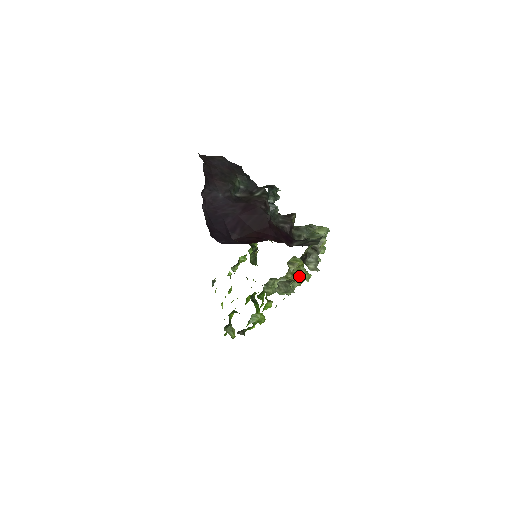
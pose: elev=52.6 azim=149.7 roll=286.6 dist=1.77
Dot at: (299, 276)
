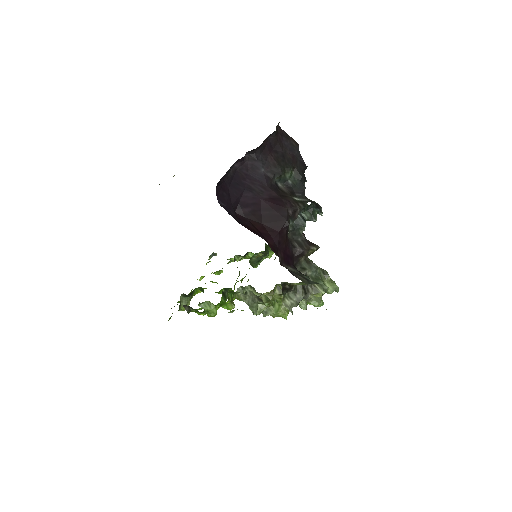
Dot at: (271, 301)
